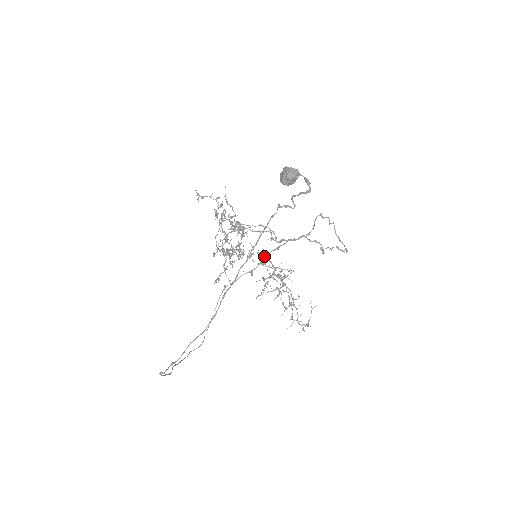
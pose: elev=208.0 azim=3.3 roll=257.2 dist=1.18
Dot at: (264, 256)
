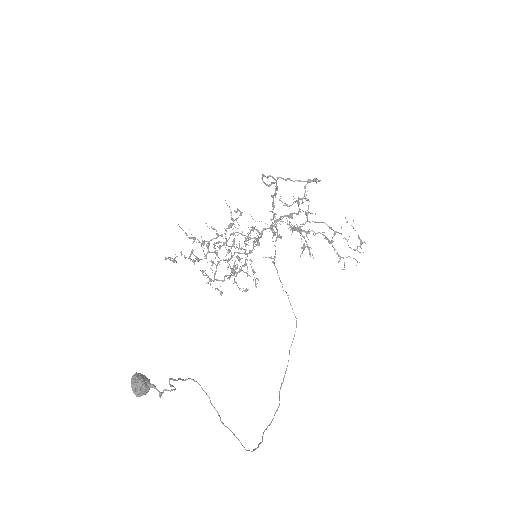
Dot at: occluded
